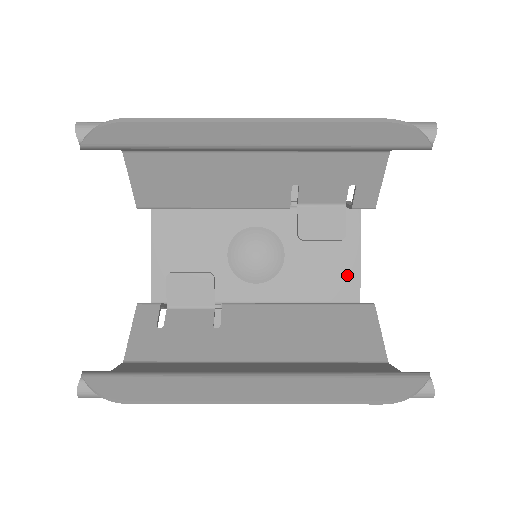
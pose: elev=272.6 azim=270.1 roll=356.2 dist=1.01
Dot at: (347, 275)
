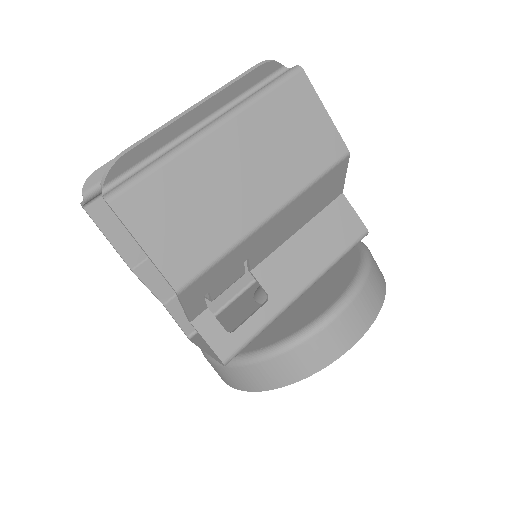
Dot at: occluded
